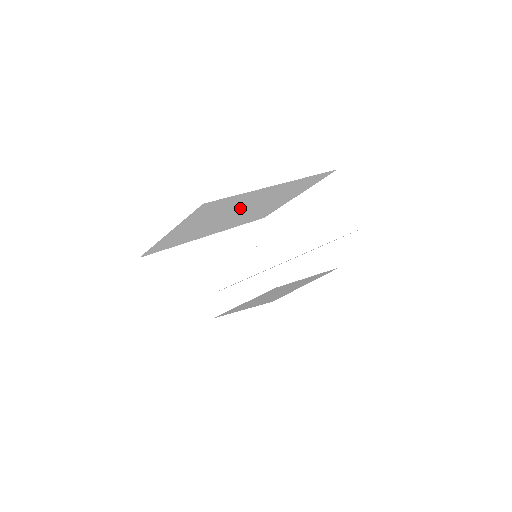
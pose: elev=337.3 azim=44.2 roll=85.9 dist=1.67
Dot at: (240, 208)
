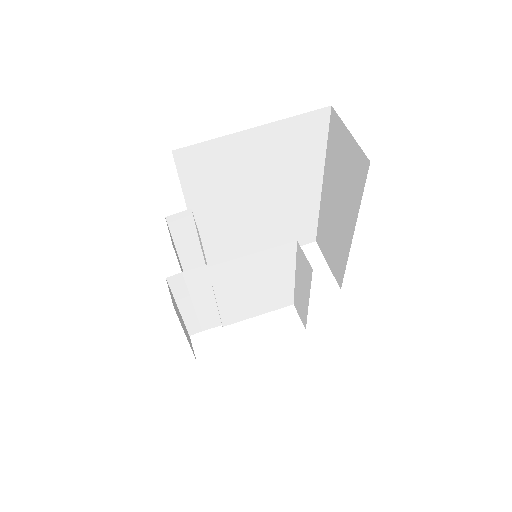
Dot at: (275, 190)
